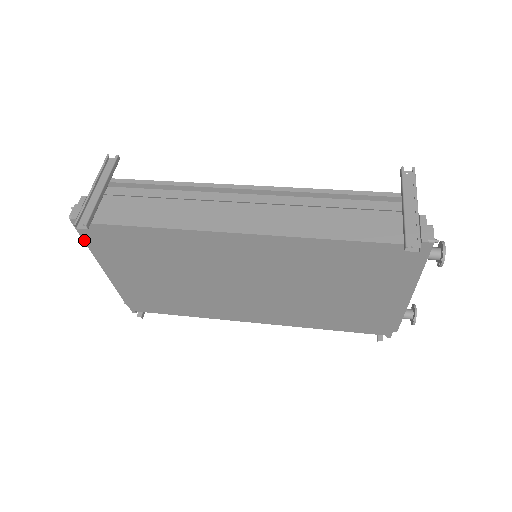
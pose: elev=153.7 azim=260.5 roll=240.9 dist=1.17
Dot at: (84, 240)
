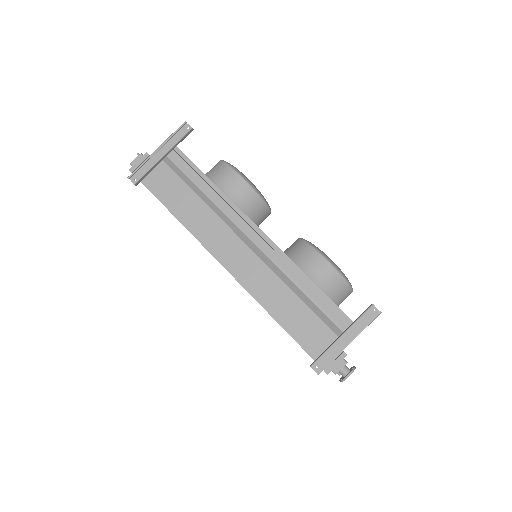
Dot at: occluded
